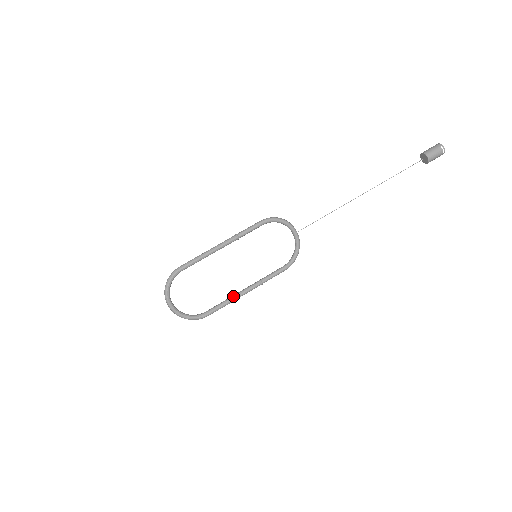
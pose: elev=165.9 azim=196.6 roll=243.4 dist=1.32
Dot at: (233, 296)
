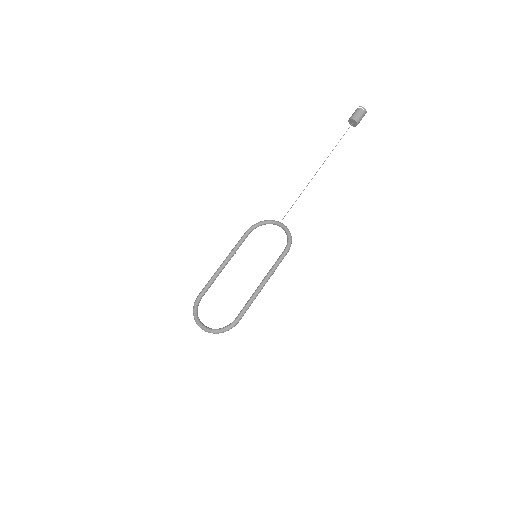
Dot at: (252, 294)
